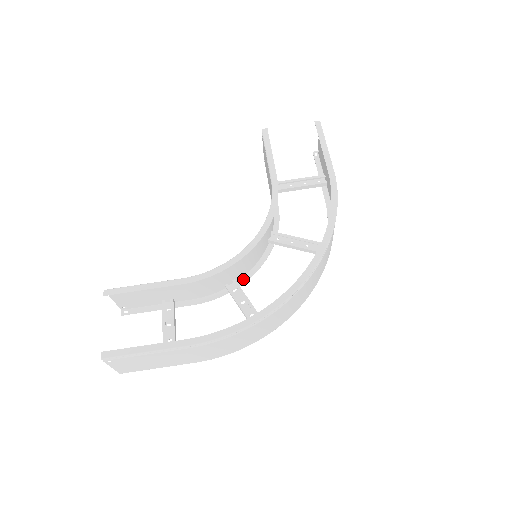
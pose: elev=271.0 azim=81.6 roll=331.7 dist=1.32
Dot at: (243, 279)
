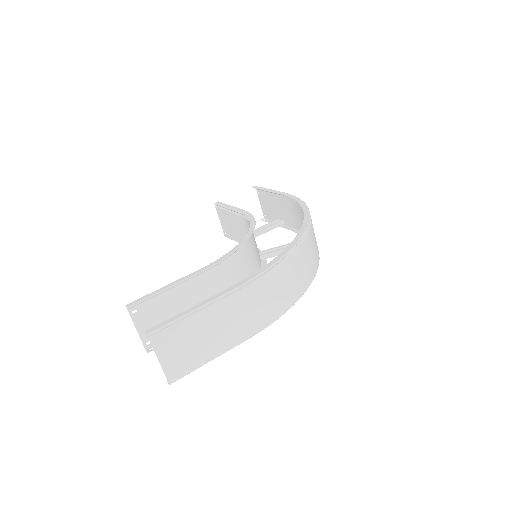
Dot at: occluded
